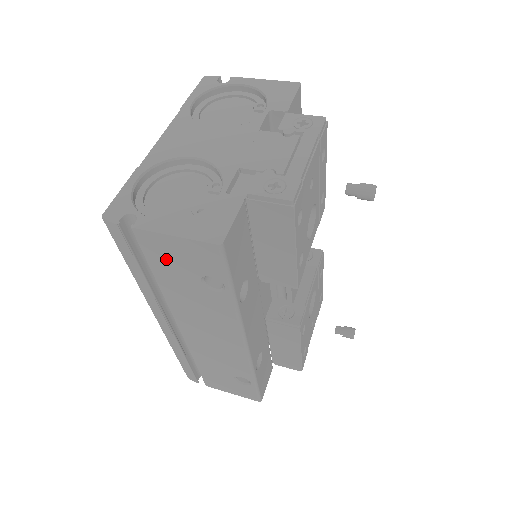
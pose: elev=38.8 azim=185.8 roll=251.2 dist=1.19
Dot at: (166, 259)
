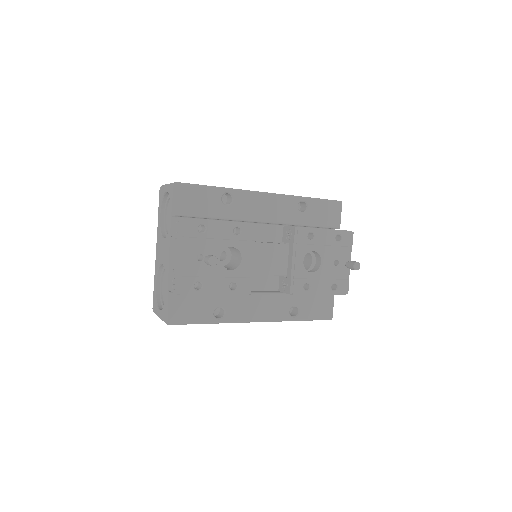
Dot at: occluded
